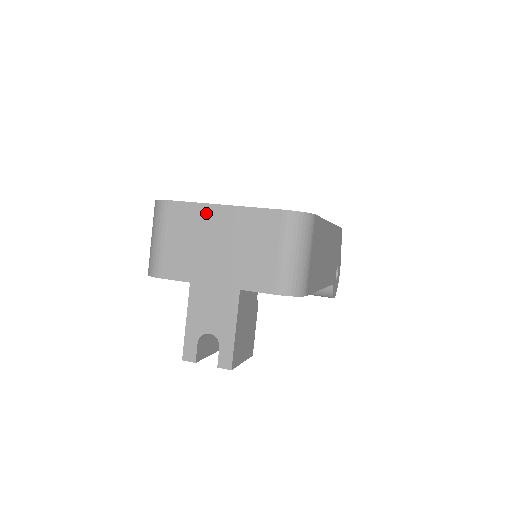
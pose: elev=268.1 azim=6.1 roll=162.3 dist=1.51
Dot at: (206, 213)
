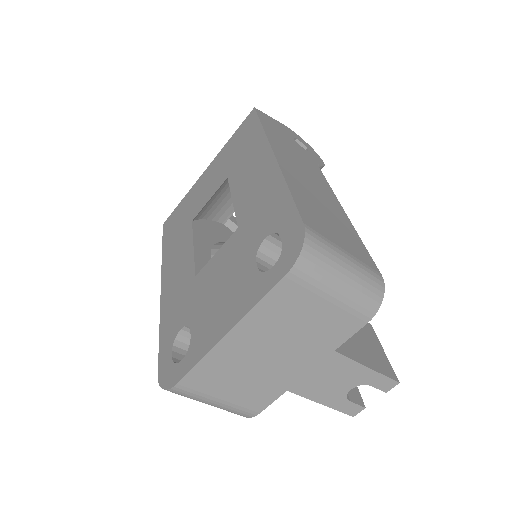
Dot at: (223, 354)
